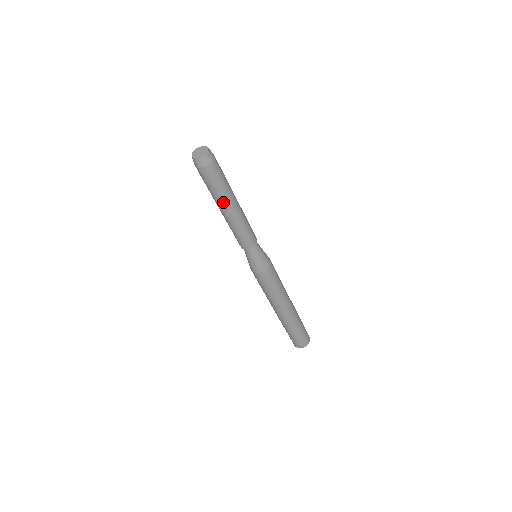
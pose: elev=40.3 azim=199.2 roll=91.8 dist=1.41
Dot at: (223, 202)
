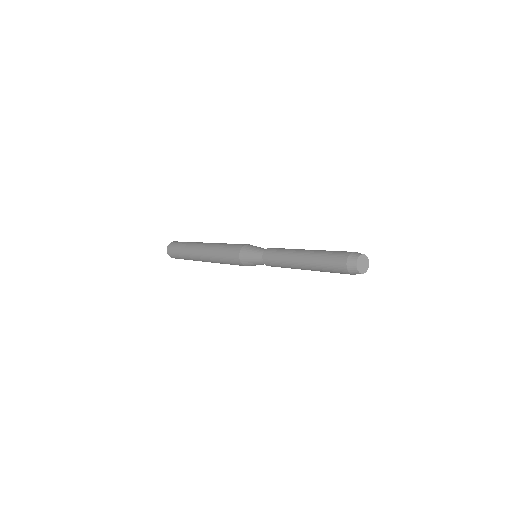
Dot at: (315, 270)
